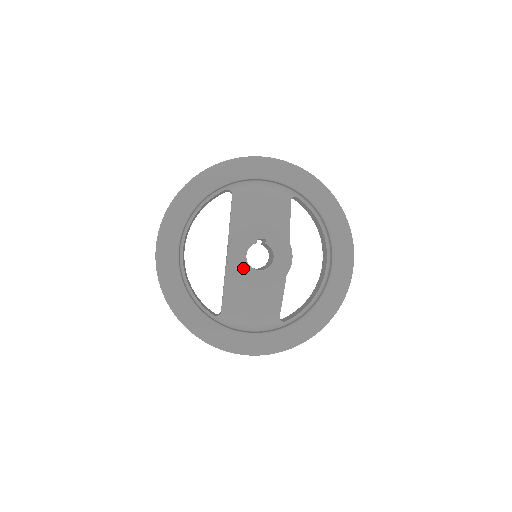
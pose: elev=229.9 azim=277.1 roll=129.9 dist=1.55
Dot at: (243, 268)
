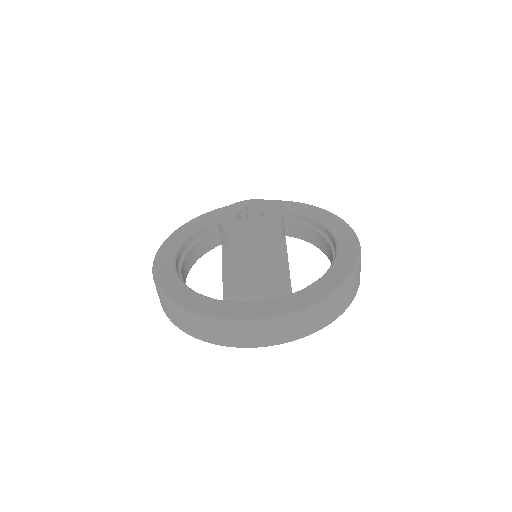
Dot at: (235, 223)
